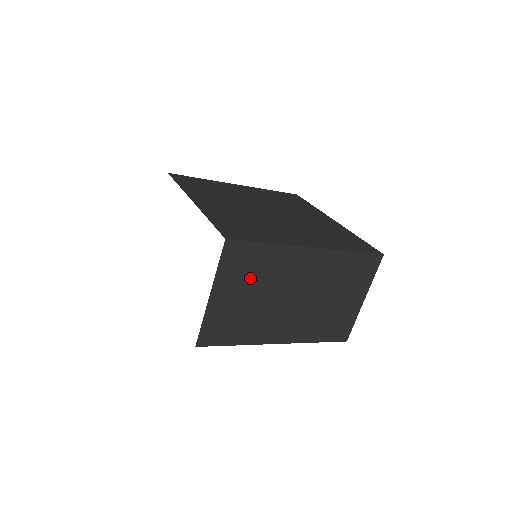
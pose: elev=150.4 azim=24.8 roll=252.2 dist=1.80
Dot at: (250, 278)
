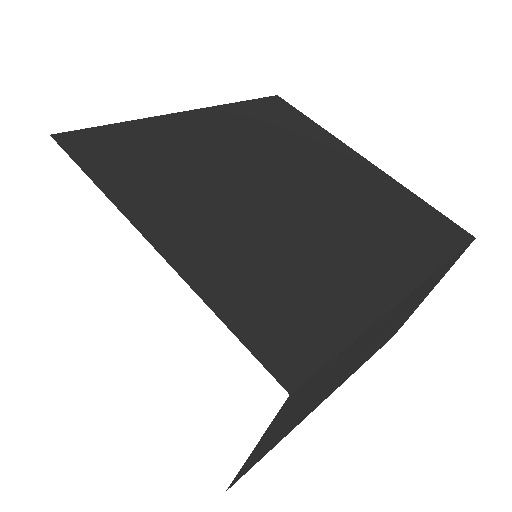
Dot at: (312, 391)
